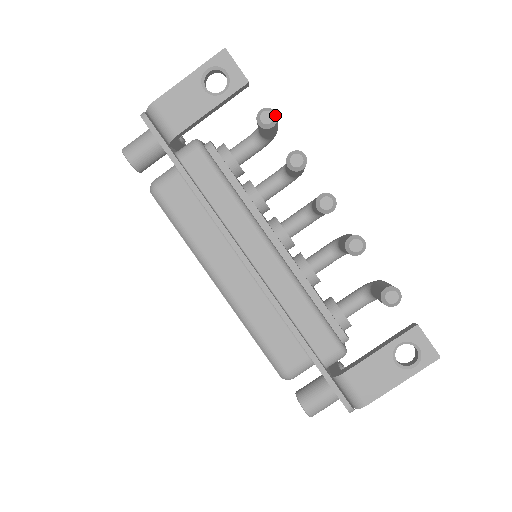
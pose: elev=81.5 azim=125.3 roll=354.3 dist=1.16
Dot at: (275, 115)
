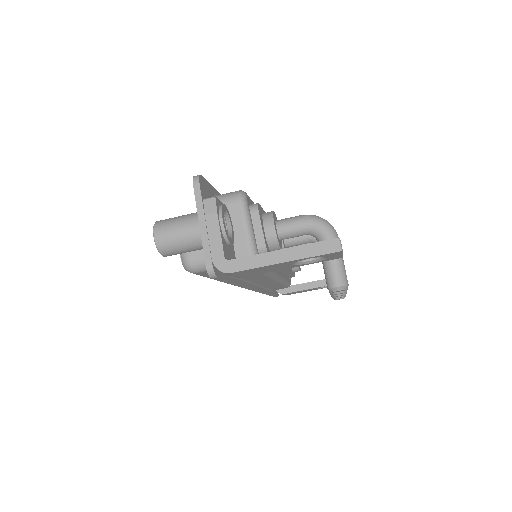
Dot at: occluded
